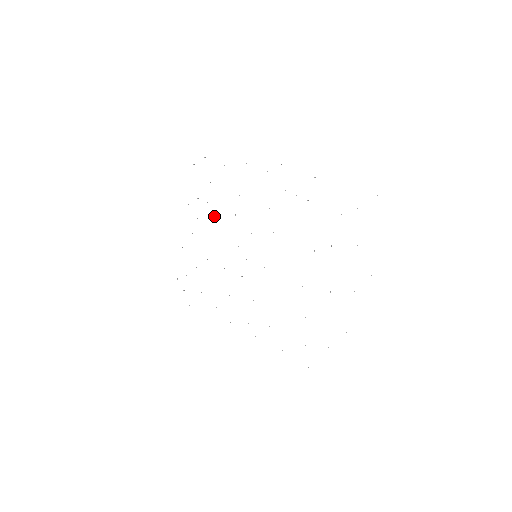
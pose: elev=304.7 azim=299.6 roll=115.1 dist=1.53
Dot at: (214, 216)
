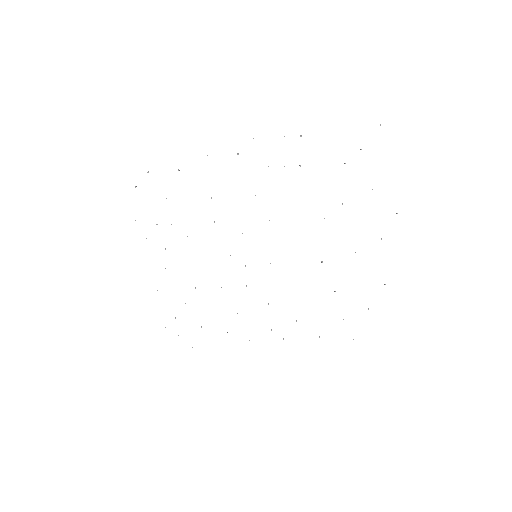
Dot at: (187, 236)
